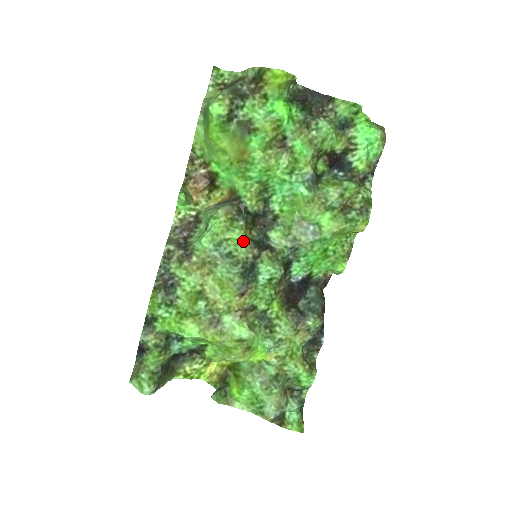
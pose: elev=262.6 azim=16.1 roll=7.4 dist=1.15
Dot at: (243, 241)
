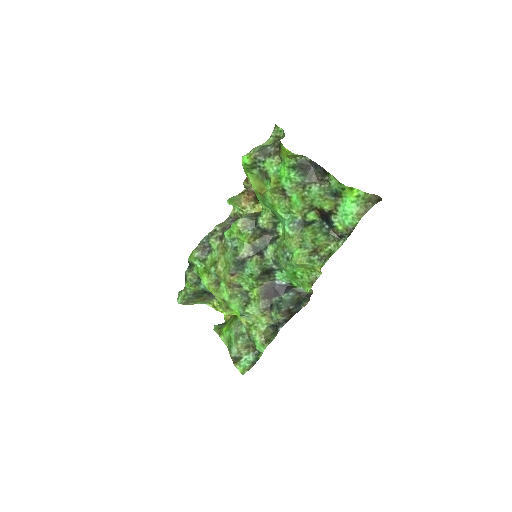
Dot at: (246, 244)
